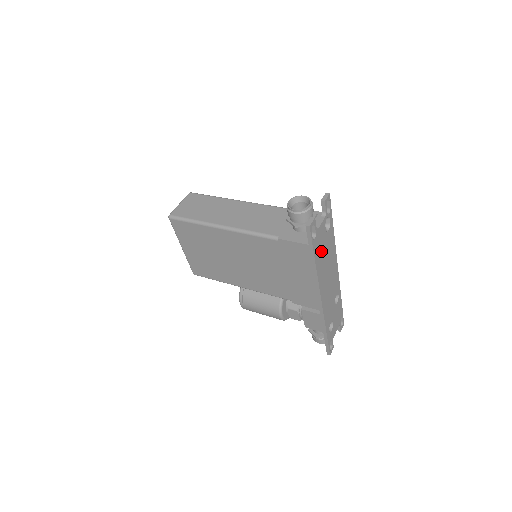
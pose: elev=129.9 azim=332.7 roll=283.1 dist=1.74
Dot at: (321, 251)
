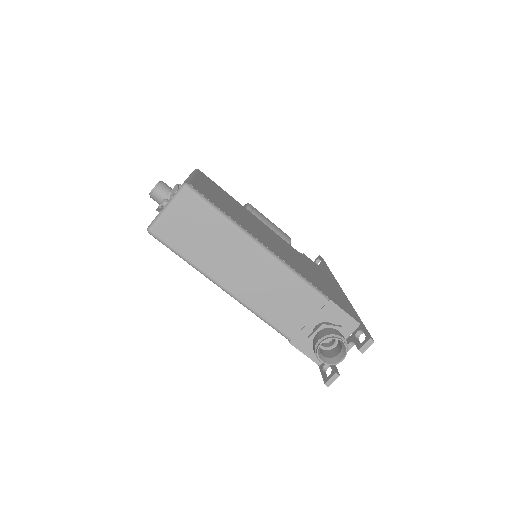
Dot at: occluded
